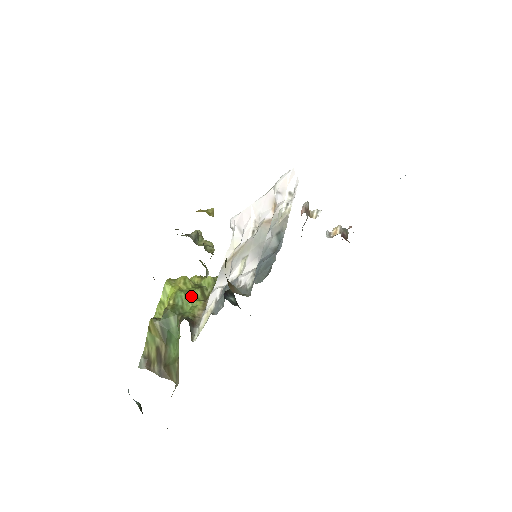
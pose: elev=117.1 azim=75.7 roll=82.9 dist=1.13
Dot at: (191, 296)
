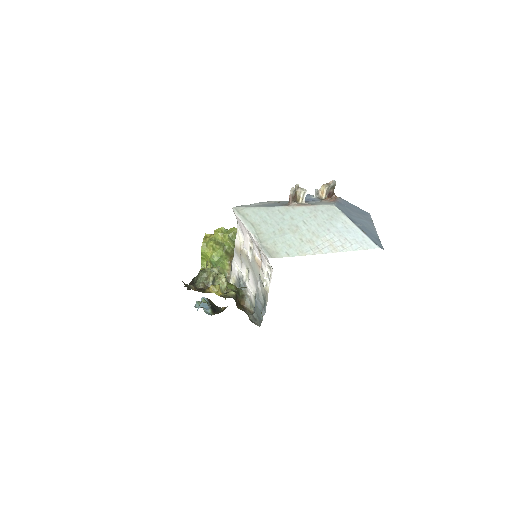
Dot at: (220, 259)
